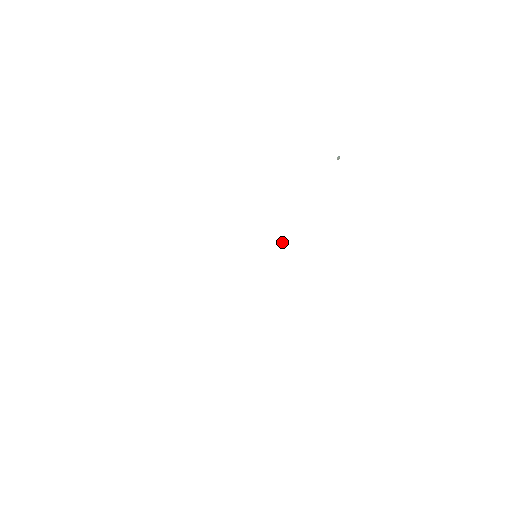
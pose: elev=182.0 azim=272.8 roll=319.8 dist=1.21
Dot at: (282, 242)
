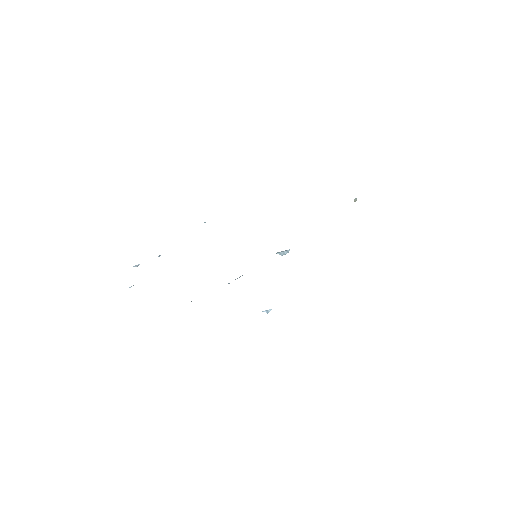
Dot at: (283, 252)
